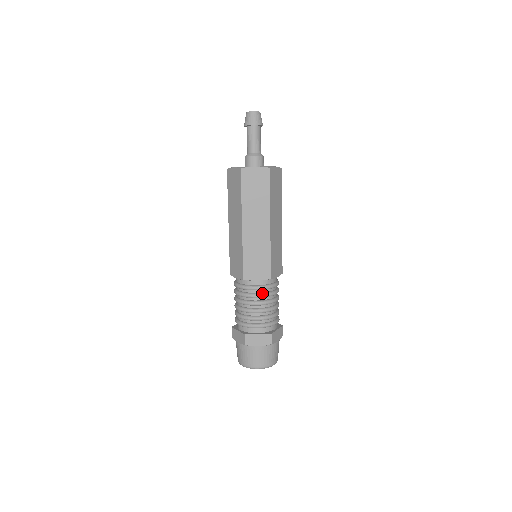
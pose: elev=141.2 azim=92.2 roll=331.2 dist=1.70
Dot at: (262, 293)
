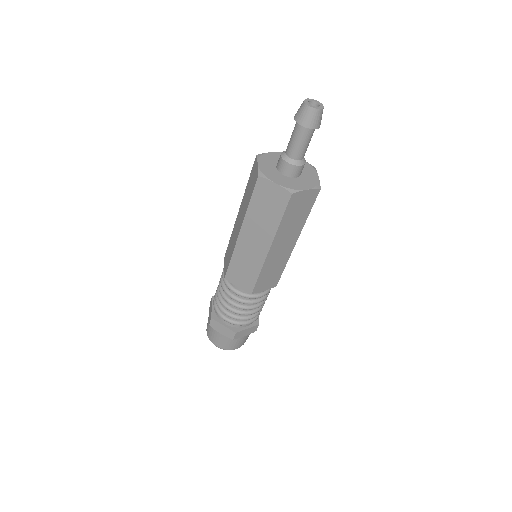
Dot at: (239, 298)
